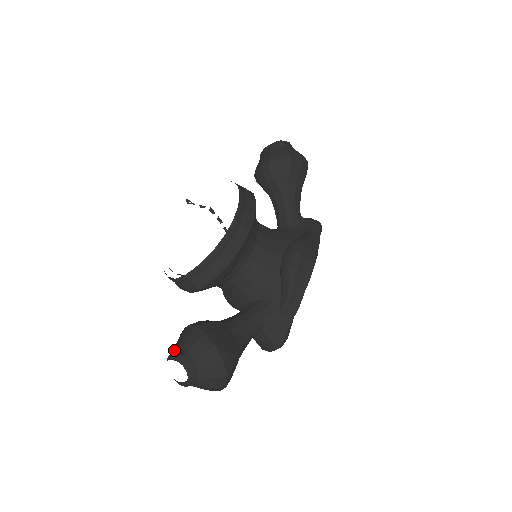
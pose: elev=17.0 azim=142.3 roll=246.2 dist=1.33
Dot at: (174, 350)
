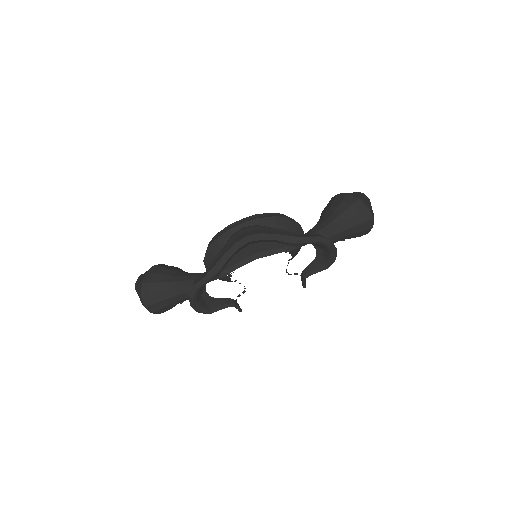
Dot at: occluded
